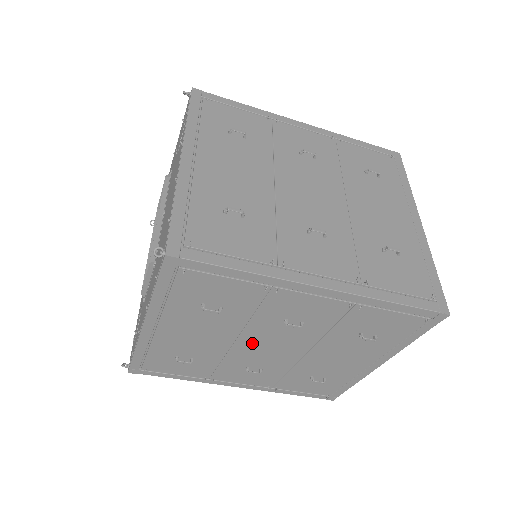
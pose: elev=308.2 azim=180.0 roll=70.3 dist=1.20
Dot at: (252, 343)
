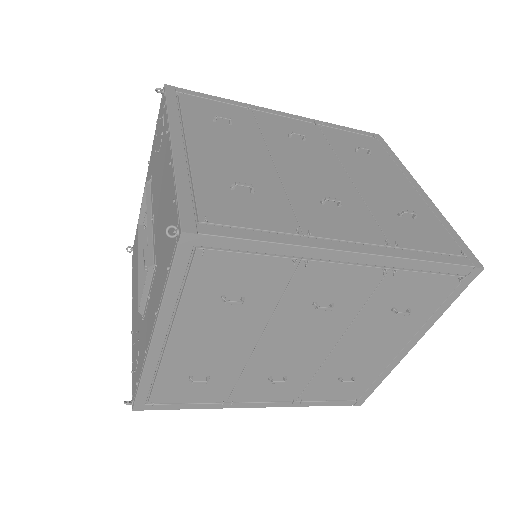
Dot at: (276, 342)
